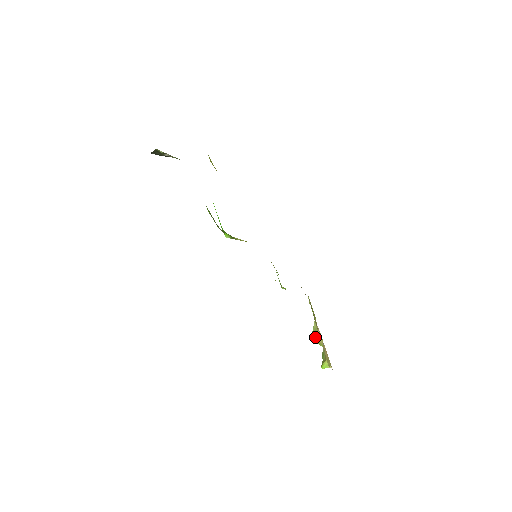
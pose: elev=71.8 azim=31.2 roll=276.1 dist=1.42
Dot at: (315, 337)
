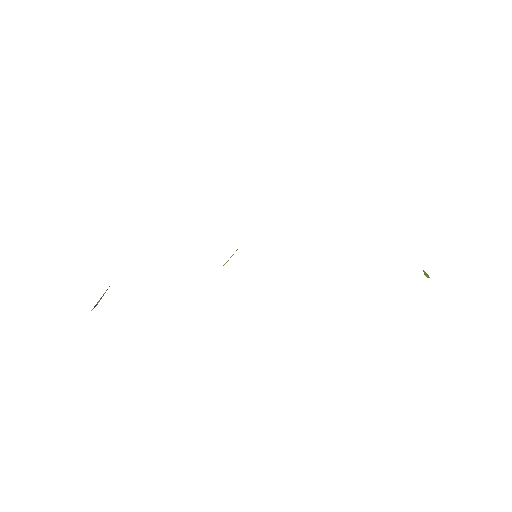
Dot at: occluded
